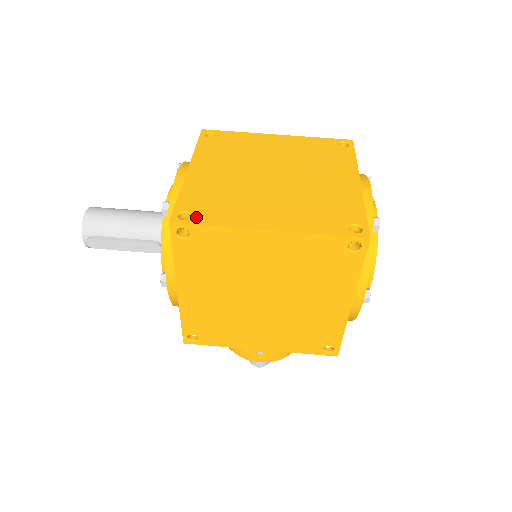
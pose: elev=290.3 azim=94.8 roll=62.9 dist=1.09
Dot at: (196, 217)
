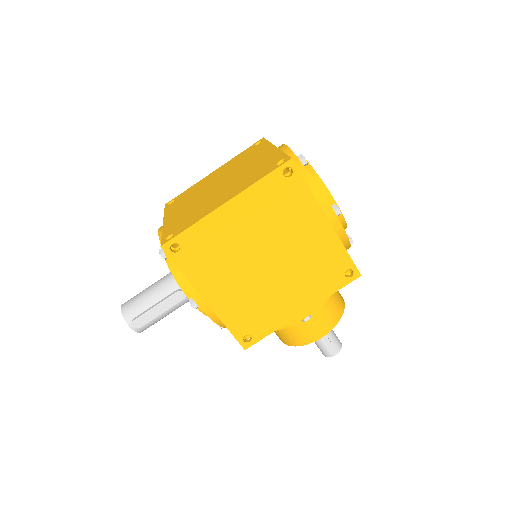
Dot at: (177, 232)
